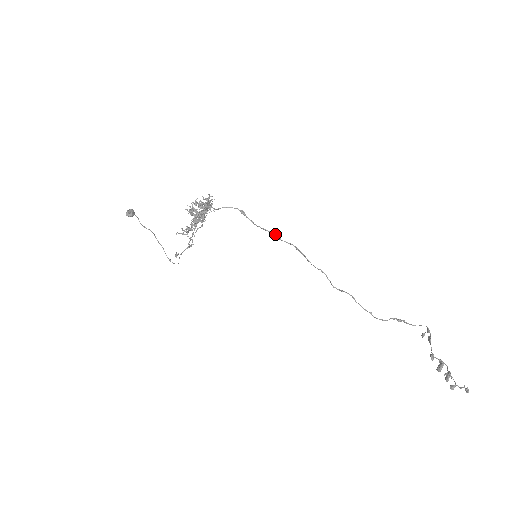
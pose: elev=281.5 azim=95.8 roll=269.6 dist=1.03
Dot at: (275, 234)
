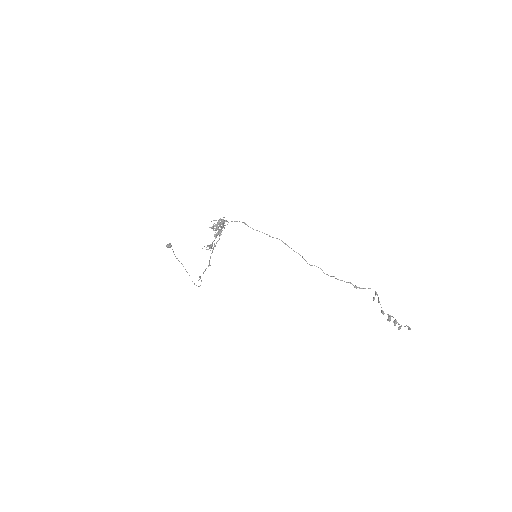
Dot at: (267, 234)
